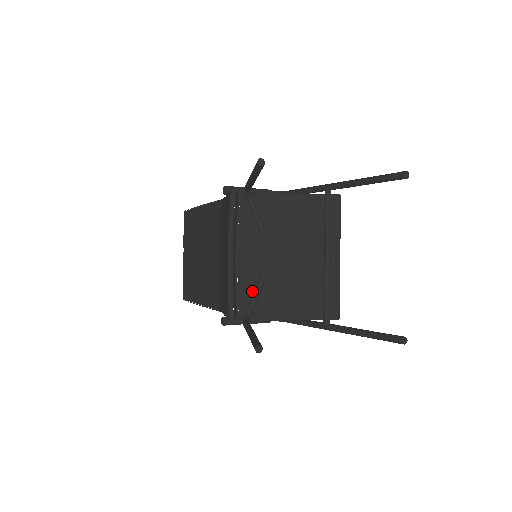
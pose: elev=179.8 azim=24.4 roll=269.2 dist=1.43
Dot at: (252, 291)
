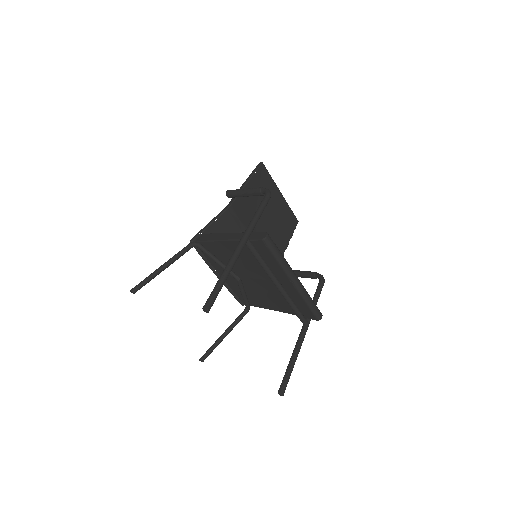
Dot at: occluded
